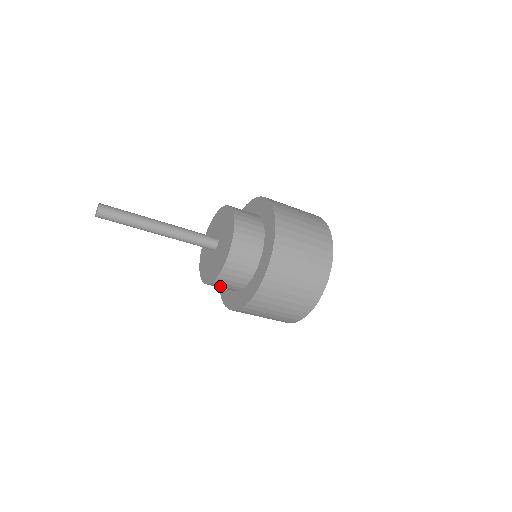
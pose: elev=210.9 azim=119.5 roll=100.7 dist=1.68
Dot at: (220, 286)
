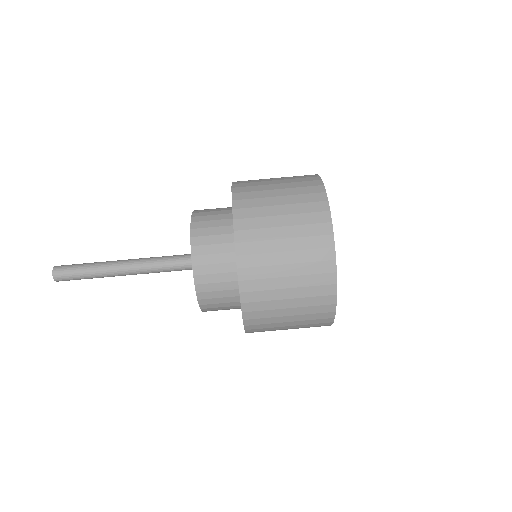
Dot at: (216, 308)
